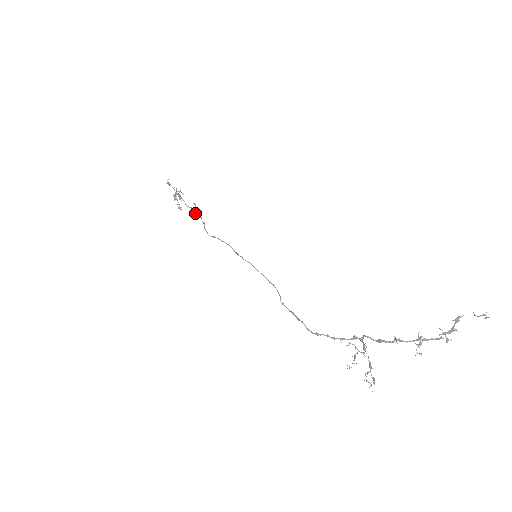
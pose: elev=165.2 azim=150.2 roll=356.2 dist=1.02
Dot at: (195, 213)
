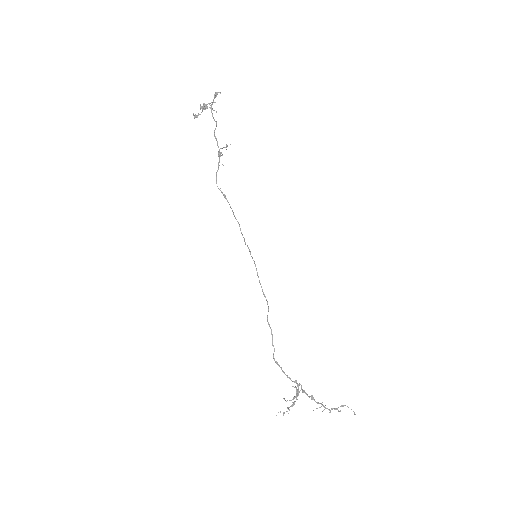
Dot at: (221, 153)
